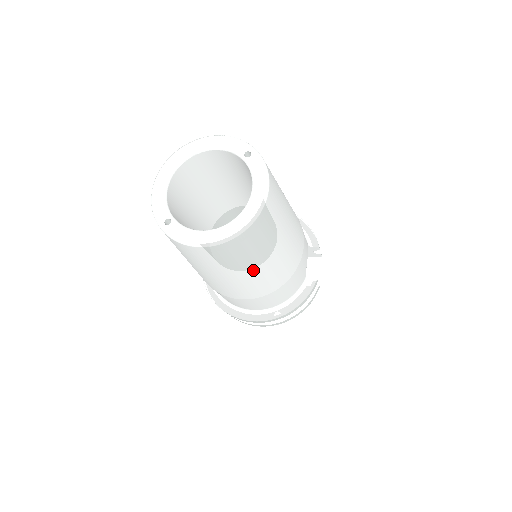
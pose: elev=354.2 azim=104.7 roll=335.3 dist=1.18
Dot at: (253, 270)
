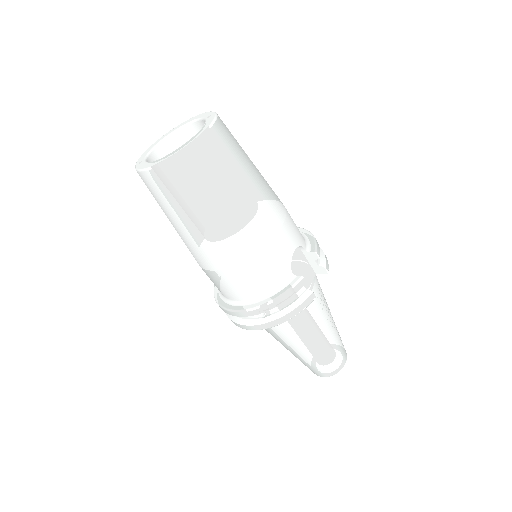
Dot at: (204, 216)
